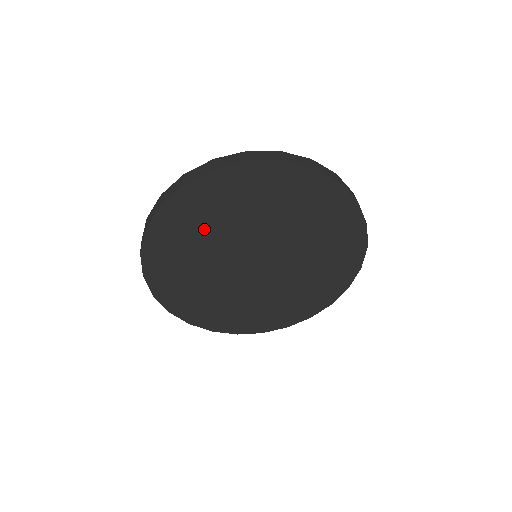
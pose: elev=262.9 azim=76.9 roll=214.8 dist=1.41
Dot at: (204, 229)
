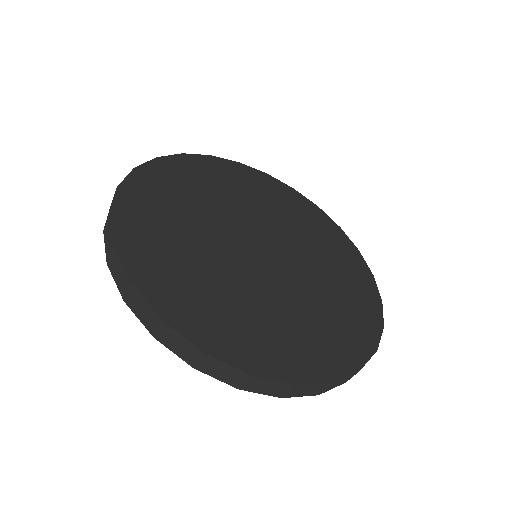
Dot at: occluded
